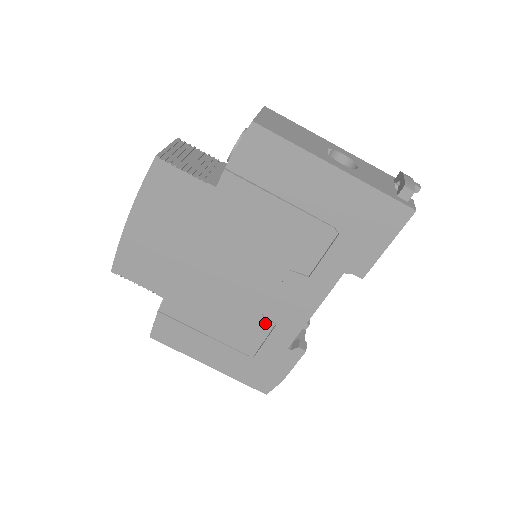
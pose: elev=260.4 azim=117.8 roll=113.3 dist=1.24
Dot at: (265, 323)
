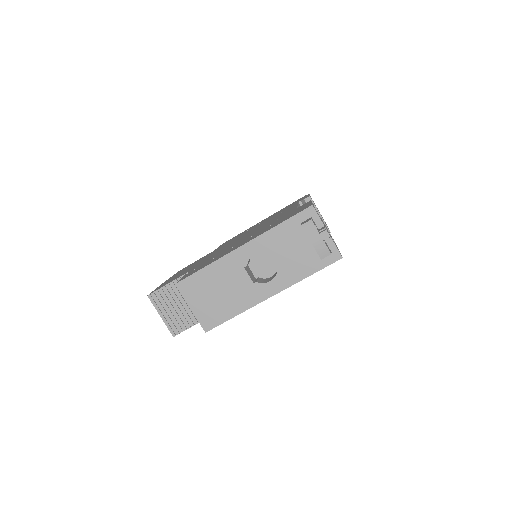
Dot at: occluded
